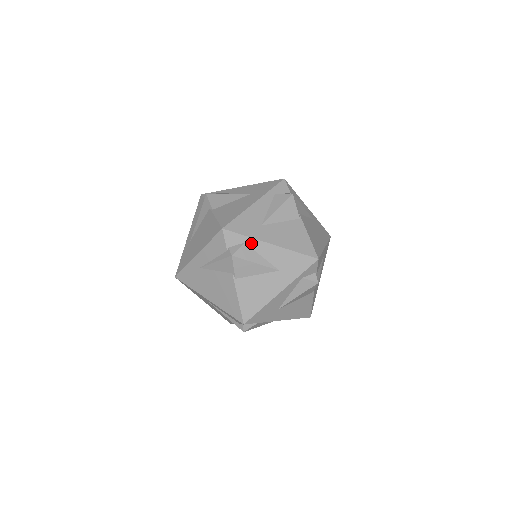
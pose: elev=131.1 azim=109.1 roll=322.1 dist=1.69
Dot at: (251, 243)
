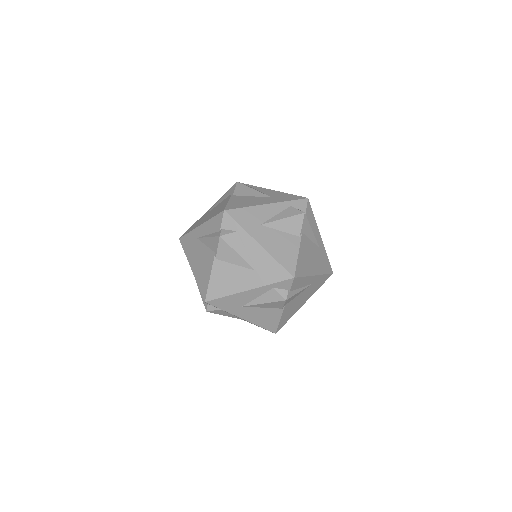
Dot at: (242, 234)
